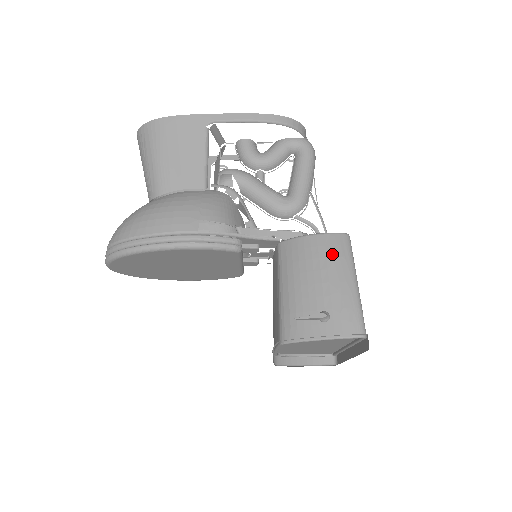
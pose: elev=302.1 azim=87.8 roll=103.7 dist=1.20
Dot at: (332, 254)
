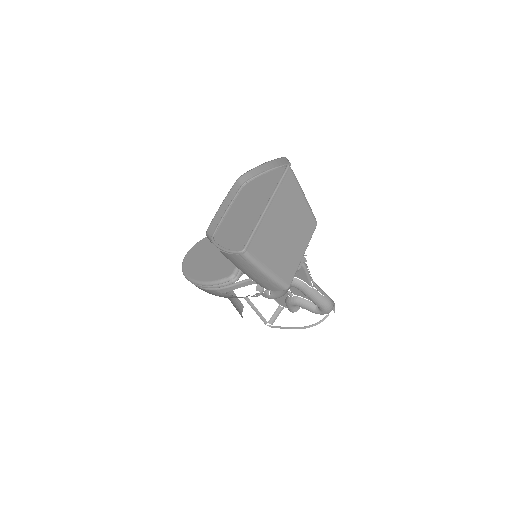
Dot at: occluded
